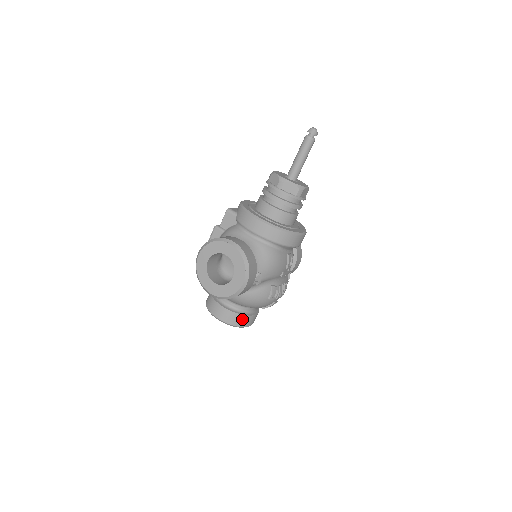
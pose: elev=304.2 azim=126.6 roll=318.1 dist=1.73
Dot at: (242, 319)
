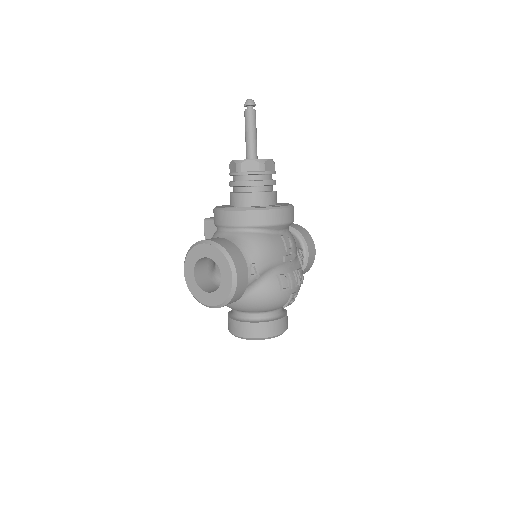
Dot at: (267, 327)
